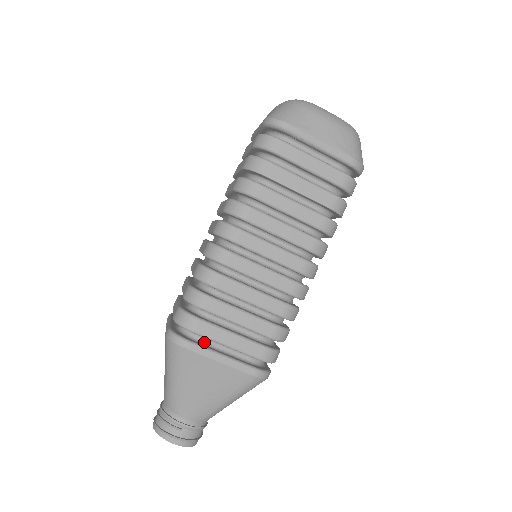
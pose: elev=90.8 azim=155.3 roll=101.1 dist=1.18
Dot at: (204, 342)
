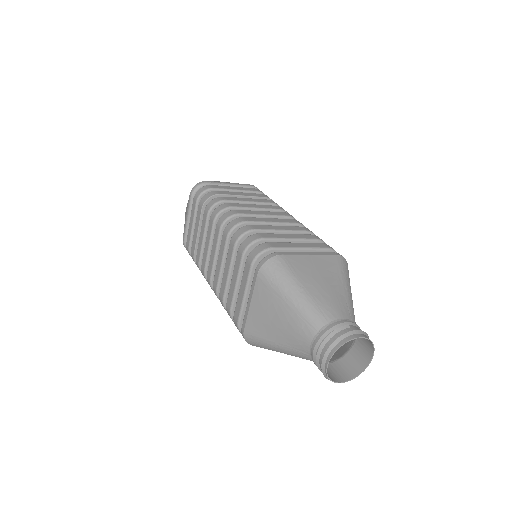
Dot at: occluded
